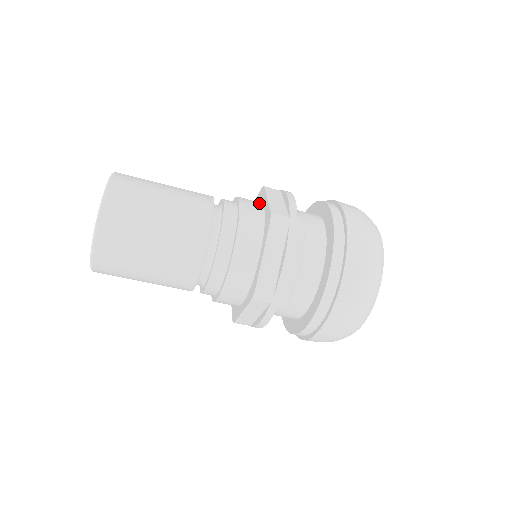
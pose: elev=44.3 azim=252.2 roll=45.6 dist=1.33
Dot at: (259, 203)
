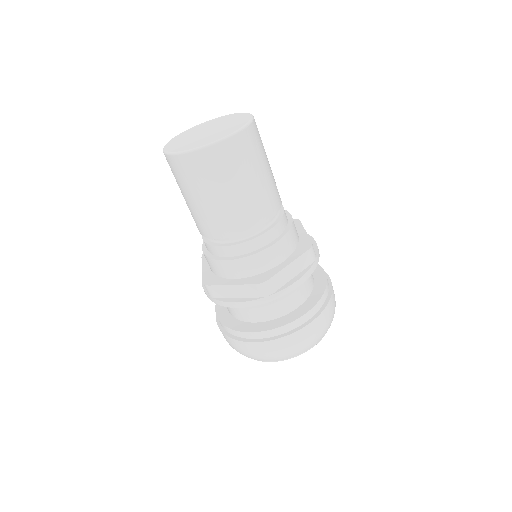
Dot at: occluded
